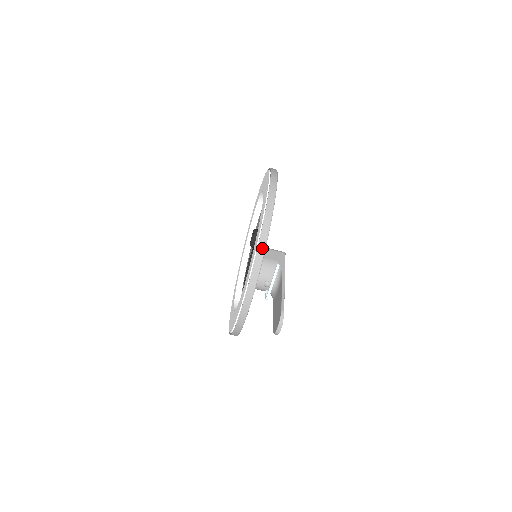
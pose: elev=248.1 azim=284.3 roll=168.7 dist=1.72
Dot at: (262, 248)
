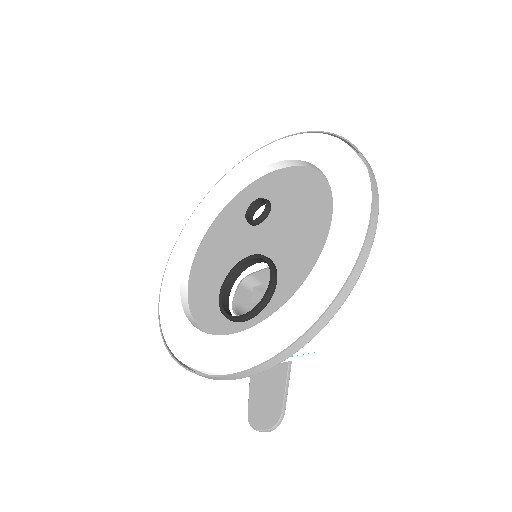
Dot at: (314, 333)
